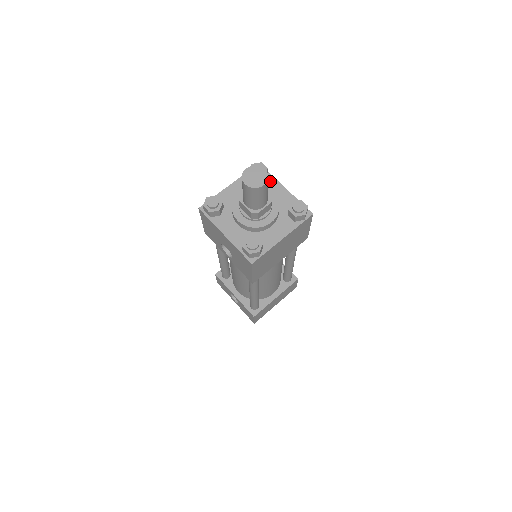
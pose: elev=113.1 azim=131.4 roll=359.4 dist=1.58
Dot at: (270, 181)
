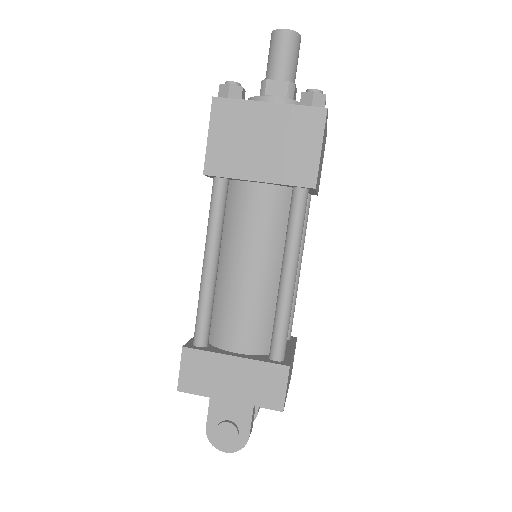
Dot at: occluded
